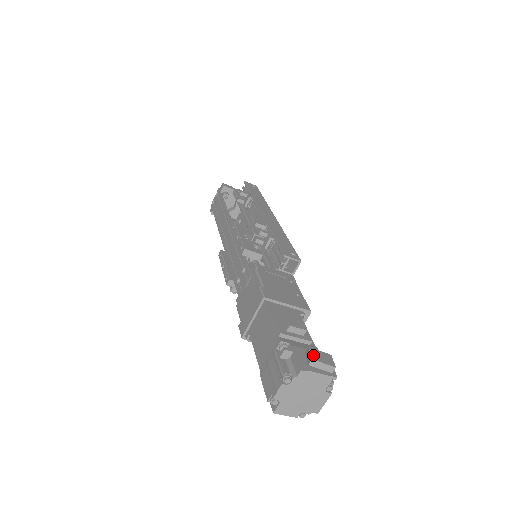
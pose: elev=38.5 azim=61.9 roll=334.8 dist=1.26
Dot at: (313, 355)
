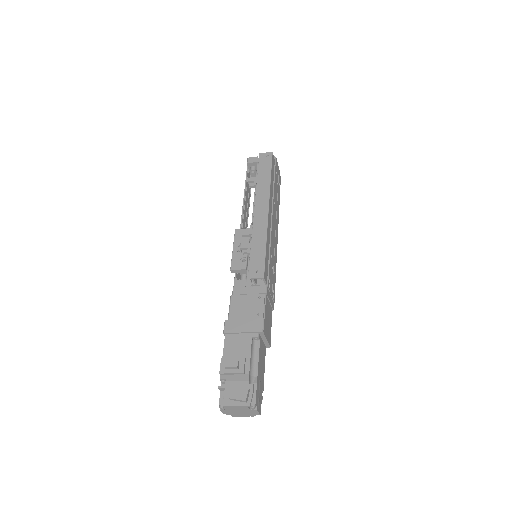
Dot at: (231, 394)
